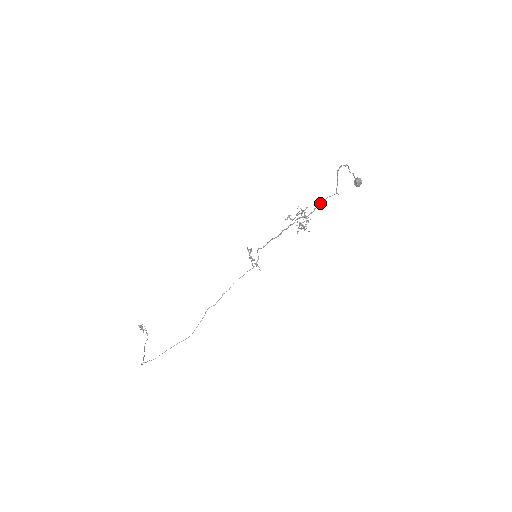
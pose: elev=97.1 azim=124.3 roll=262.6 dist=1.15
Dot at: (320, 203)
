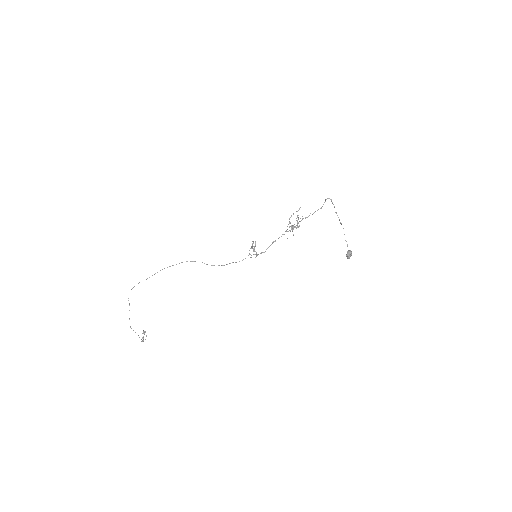
Dot at: occluded
